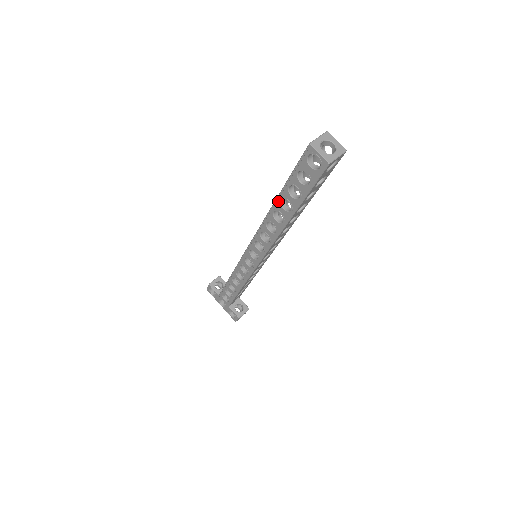
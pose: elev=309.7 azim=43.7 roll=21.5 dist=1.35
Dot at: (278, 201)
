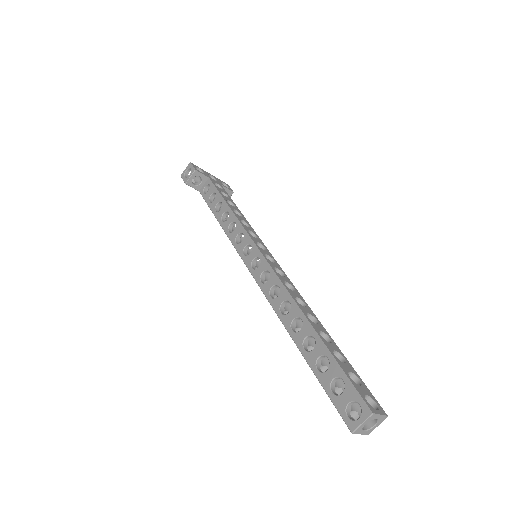
Dot at: (300, 349)
